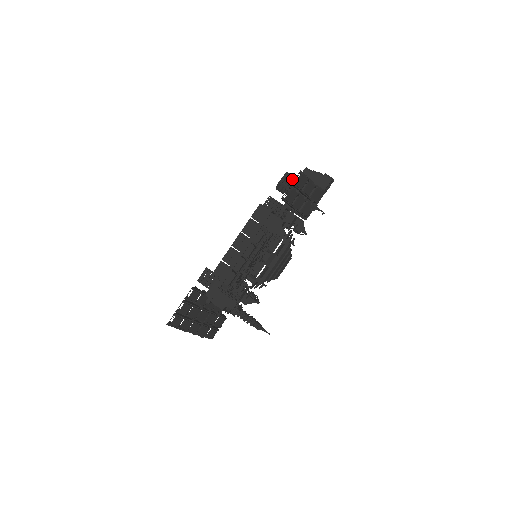
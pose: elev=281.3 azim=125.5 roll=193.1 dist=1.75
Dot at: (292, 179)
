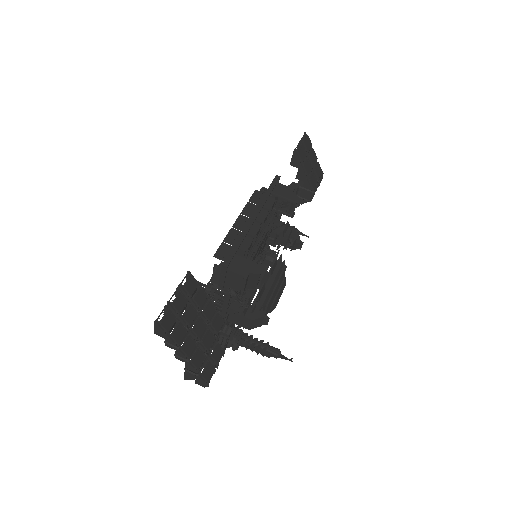
Dot at: occluded
